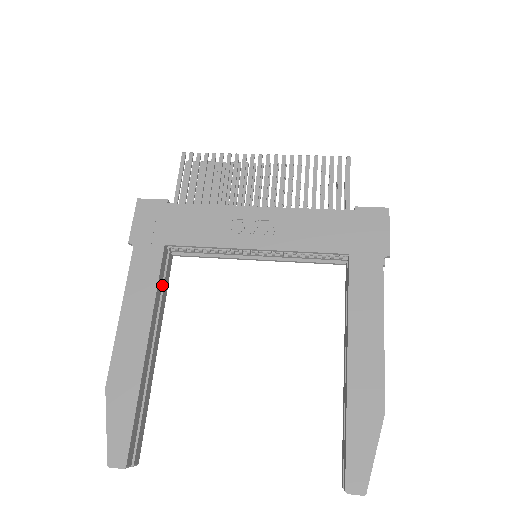
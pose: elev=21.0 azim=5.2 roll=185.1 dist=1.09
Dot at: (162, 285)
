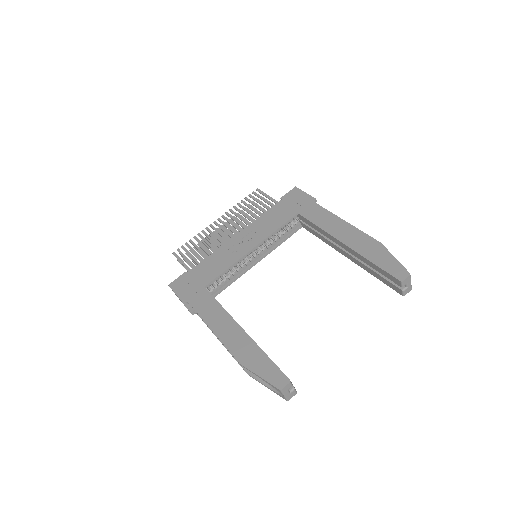
Dot at: occluded
